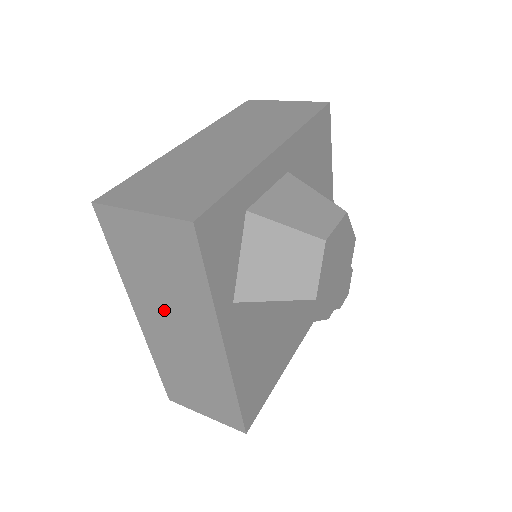
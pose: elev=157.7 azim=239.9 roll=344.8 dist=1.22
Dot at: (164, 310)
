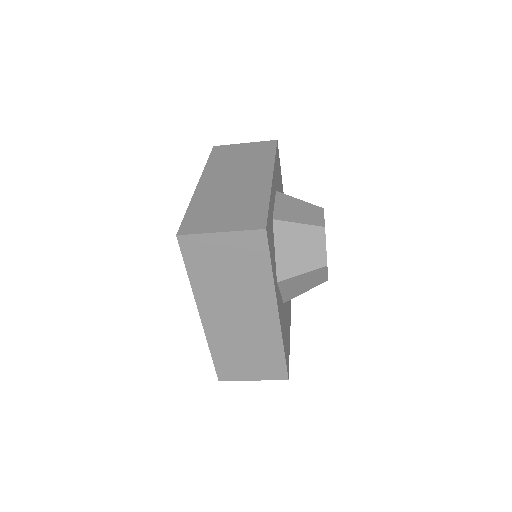
Dot at: (229, 302)
